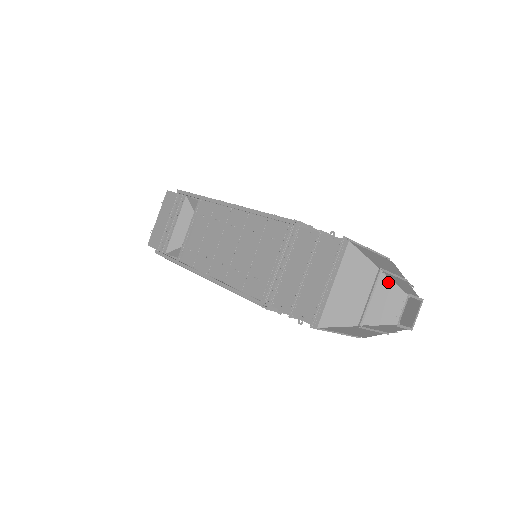
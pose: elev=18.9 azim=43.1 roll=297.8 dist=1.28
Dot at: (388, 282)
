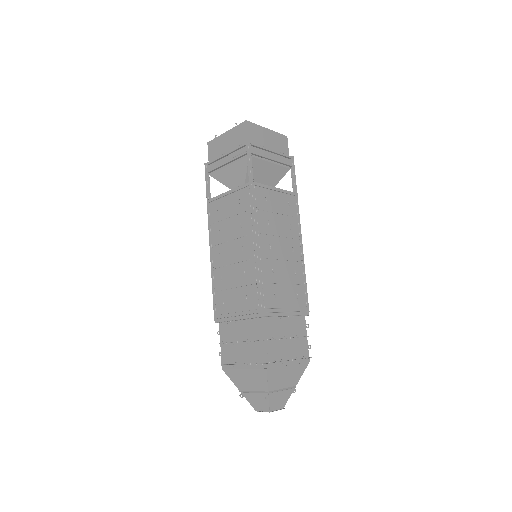
Dot at: (267, 399)
